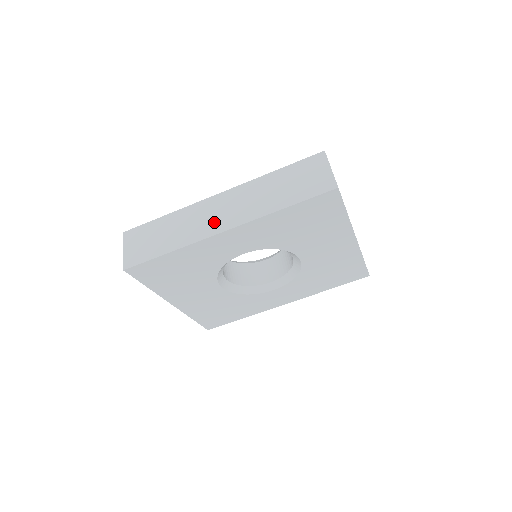
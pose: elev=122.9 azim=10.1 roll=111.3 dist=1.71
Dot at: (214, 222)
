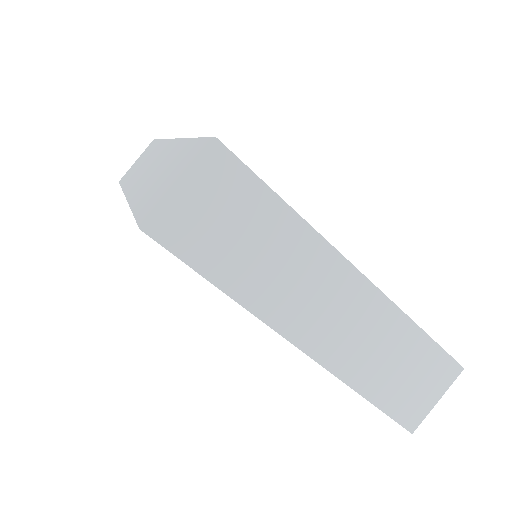
Dot at: (139, 177)
